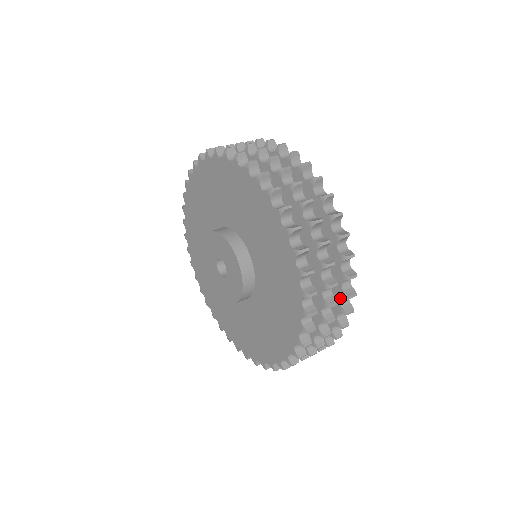
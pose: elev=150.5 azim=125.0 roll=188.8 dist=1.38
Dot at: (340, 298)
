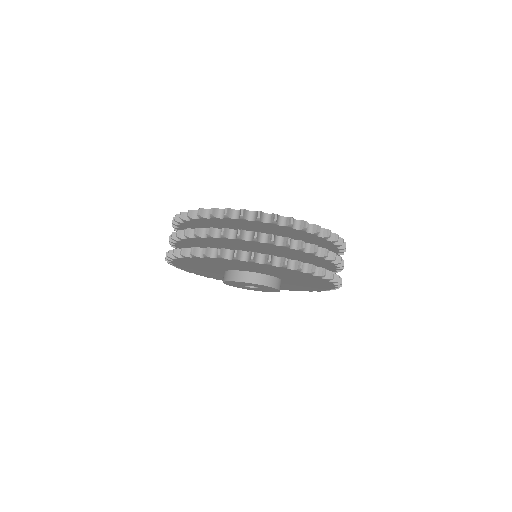
Dot at: (337, 250)
